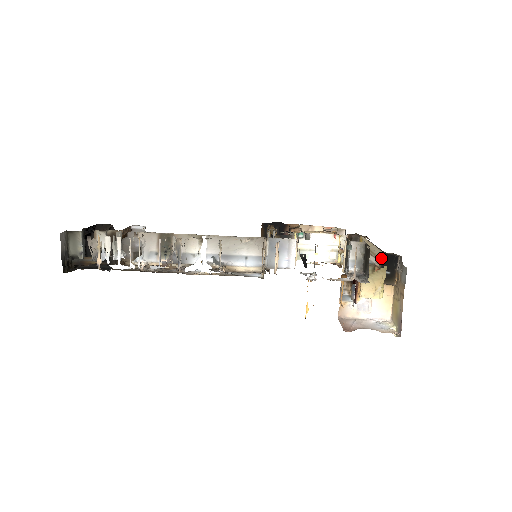
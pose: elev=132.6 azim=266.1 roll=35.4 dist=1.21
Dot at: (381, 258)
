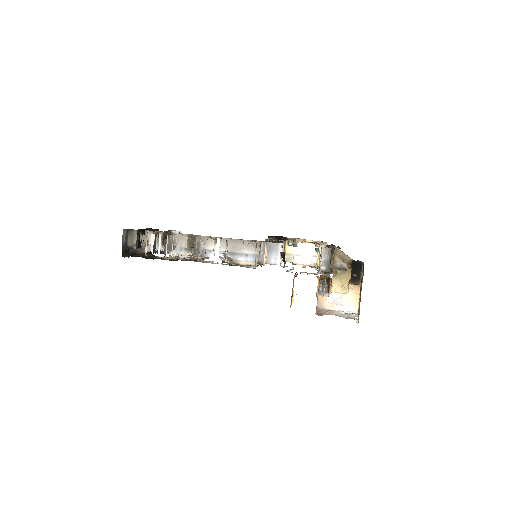
Dot at: (350, 264)
